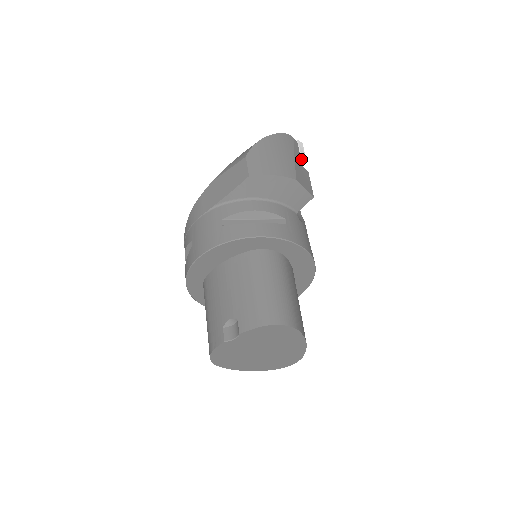
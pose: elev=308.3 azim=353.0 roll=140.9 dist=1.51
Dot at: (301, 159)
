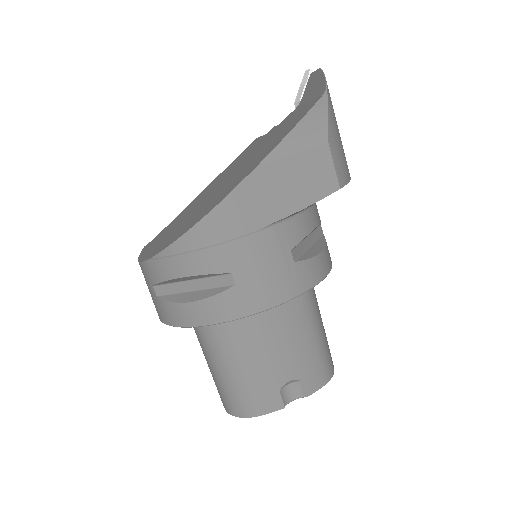
Dot at: occluded
